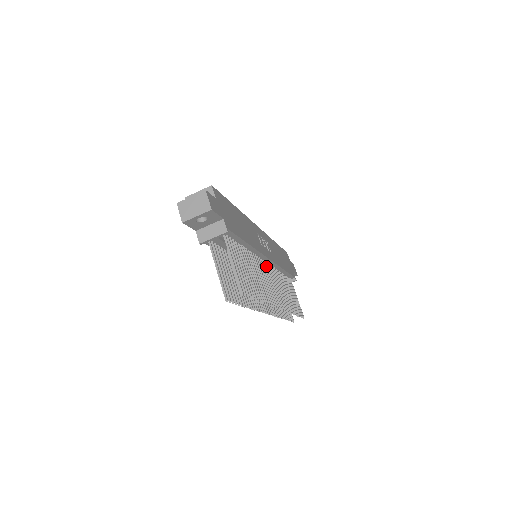
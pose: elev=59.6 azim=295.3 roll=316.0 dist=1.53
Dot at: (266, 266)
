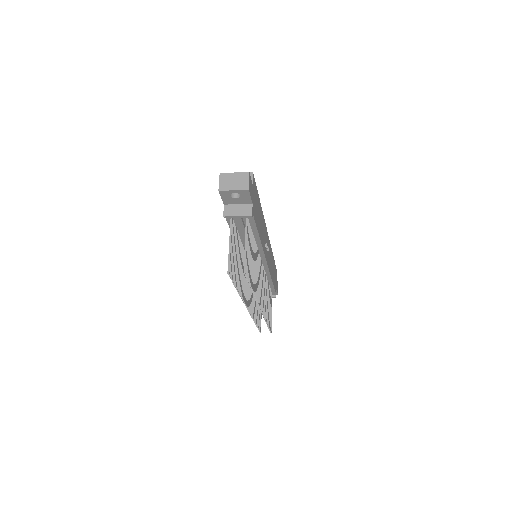
Dot at: (262, 268)
